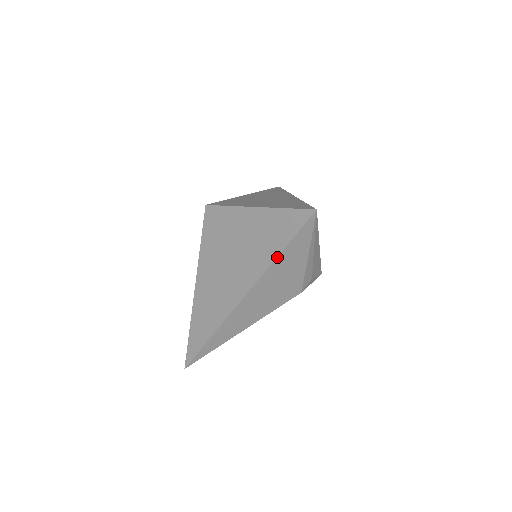
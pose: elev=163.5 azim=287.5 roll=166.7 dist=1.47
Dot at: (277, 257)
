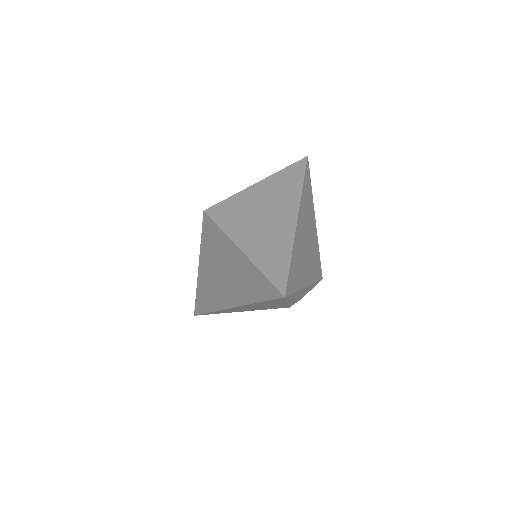
Dot at: (254, 303)
